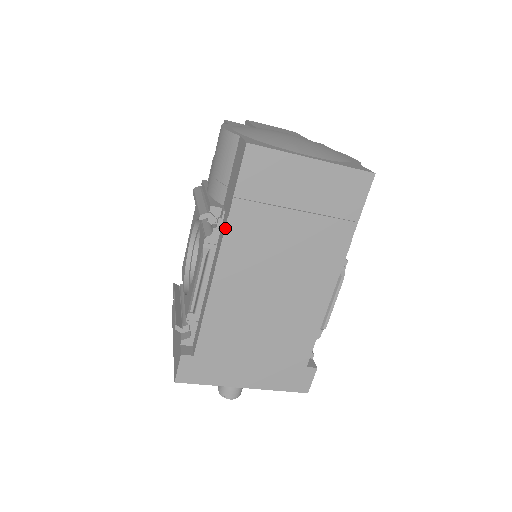
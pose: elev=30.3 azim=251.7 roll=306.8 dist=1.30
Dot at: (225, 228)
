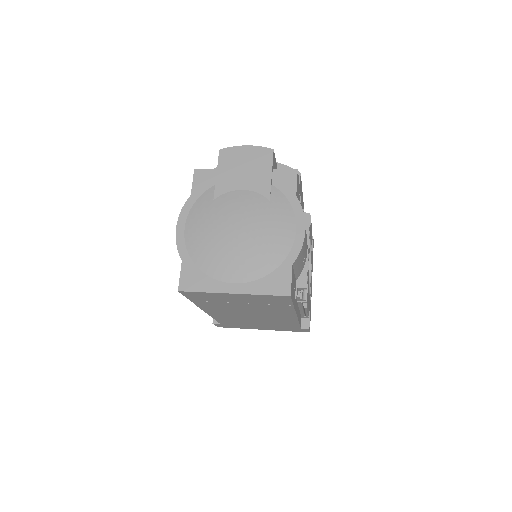
Dot at: (197, 306)
